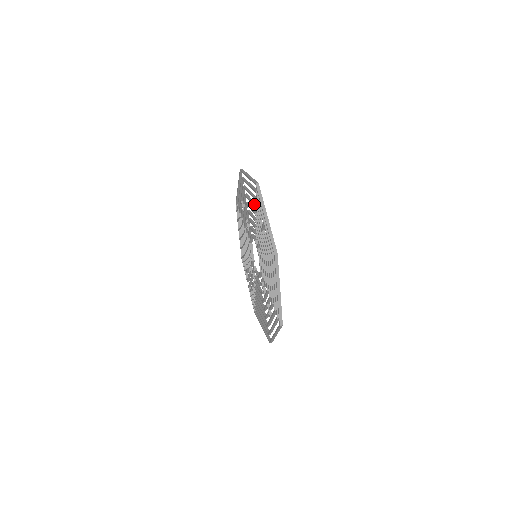
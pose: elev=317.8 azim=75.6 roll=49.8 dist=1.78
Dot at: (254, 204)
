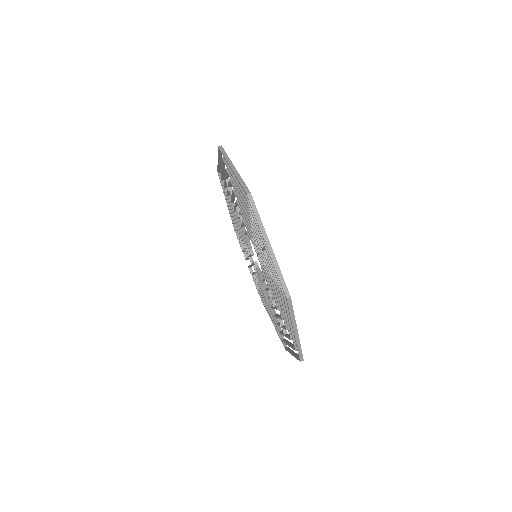
Dot at: (247, 210)
